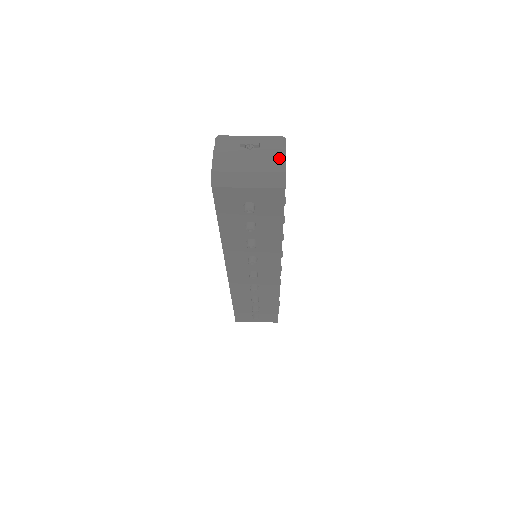
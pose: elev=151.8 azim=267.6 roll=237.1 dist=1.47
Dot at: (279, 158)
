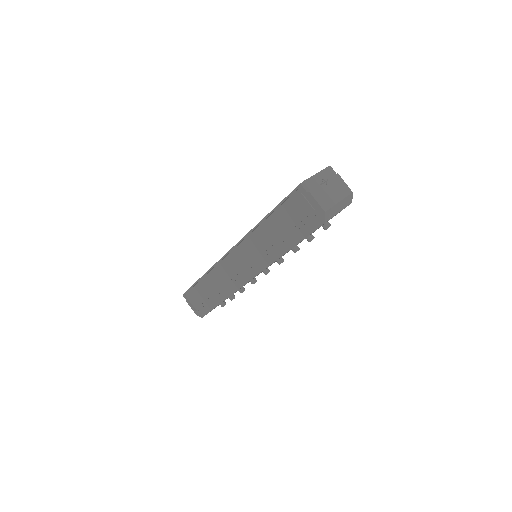
Dot at: (342, 183)
